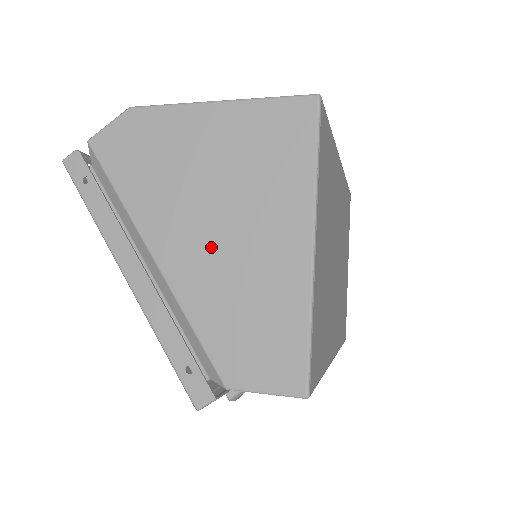
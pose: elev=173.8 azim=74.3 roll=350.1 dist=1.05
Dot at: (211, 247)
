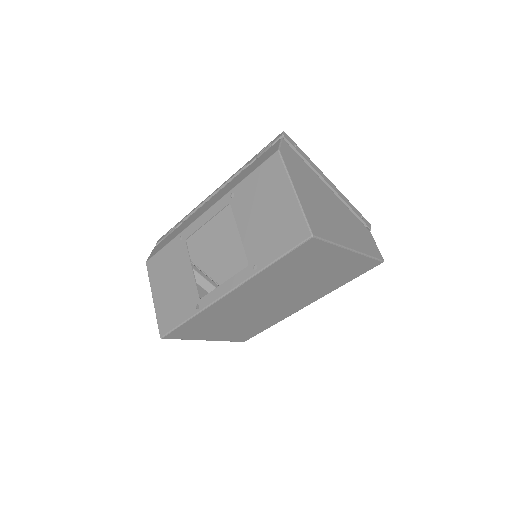
Dot at: occluded
